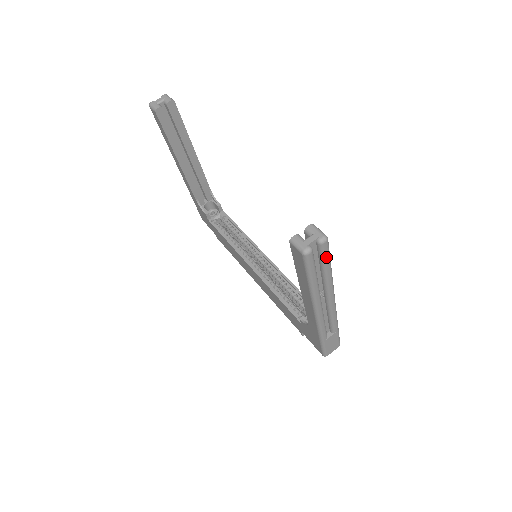
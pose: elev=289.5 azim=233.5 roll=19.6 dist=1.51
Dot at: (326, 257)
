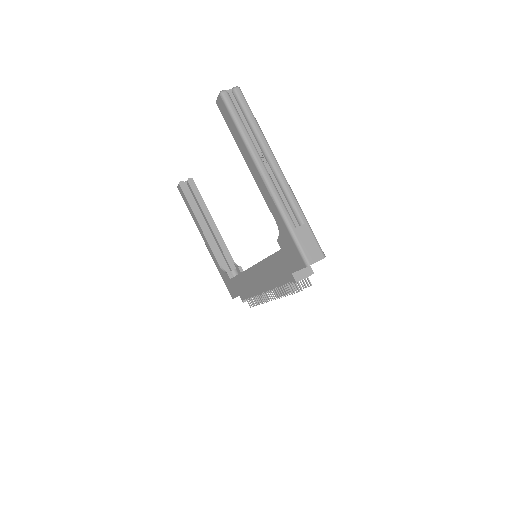
Dot at: (245, 105)
